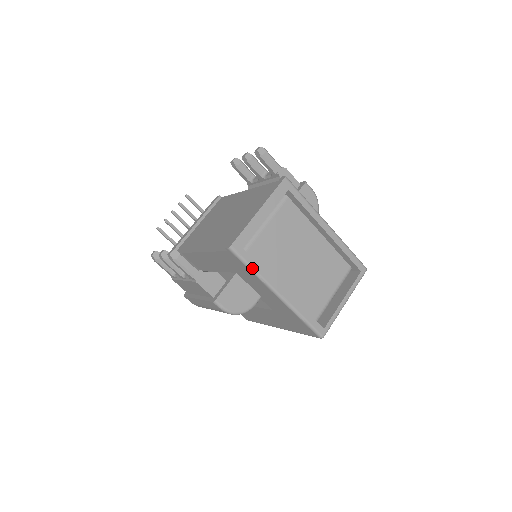
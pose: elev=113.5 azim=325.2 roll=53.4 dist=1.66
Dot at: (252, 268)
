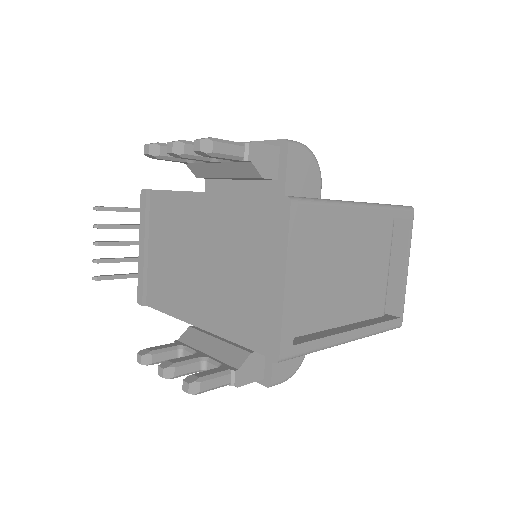
Dot at: (312, 351)
